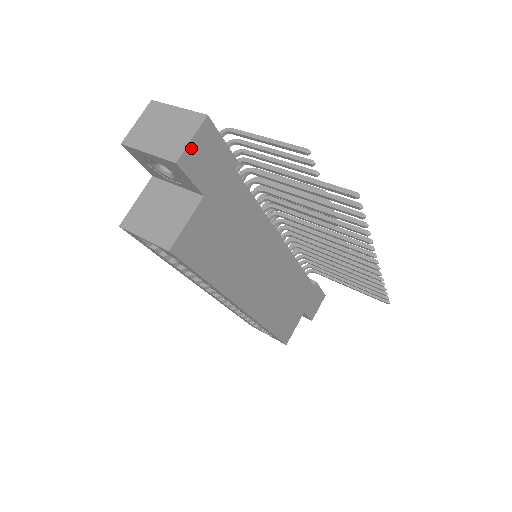
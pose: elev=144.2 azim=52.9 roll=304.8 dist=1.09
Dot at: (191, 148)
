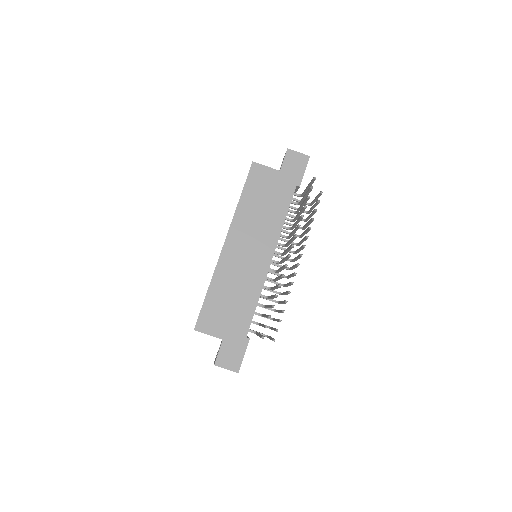
Dot at: (295, 154)
